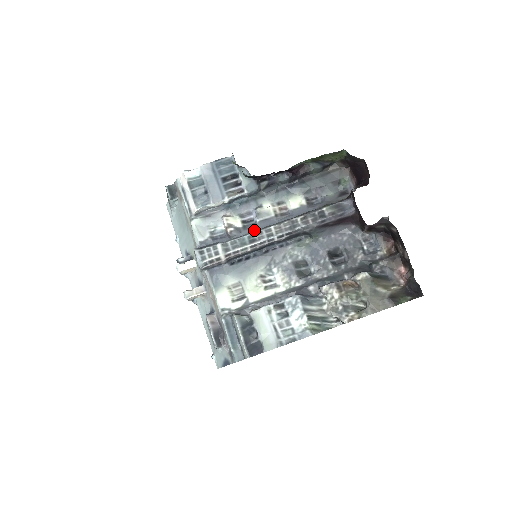
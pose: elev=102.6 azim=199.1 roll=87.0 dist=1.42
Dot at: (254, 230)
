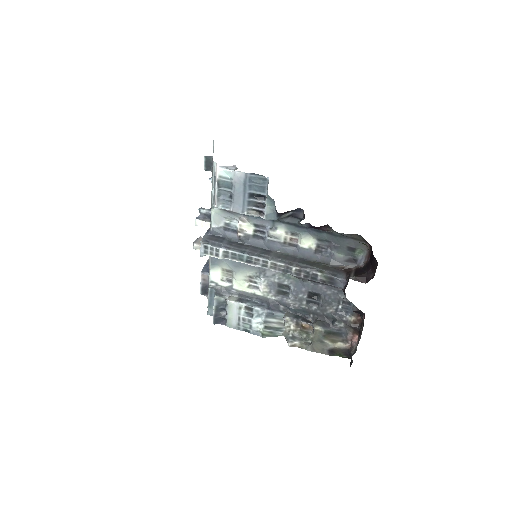
Dot at: (261, 243)
